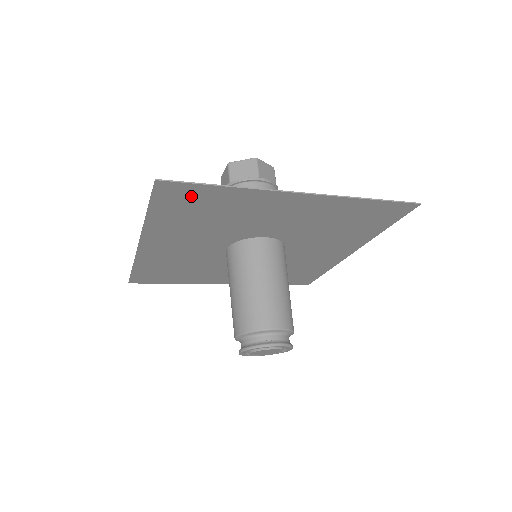
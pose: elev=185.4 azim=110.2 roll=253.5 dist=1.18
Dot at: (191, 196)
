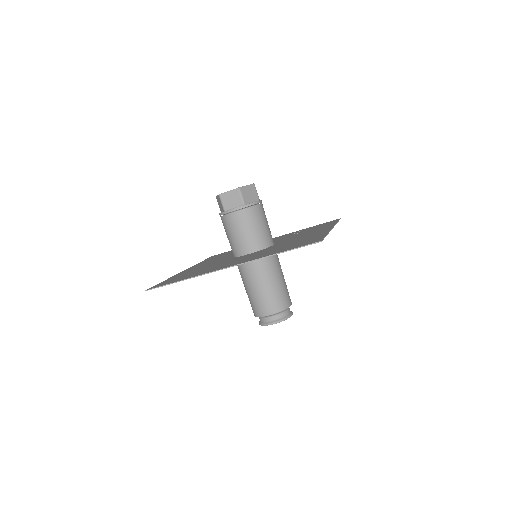
Dot at: occluded
